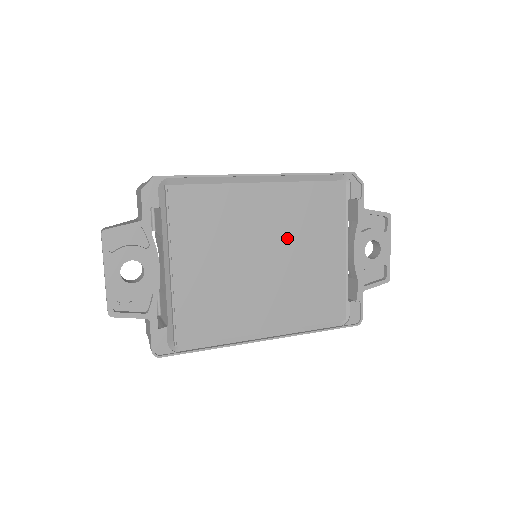
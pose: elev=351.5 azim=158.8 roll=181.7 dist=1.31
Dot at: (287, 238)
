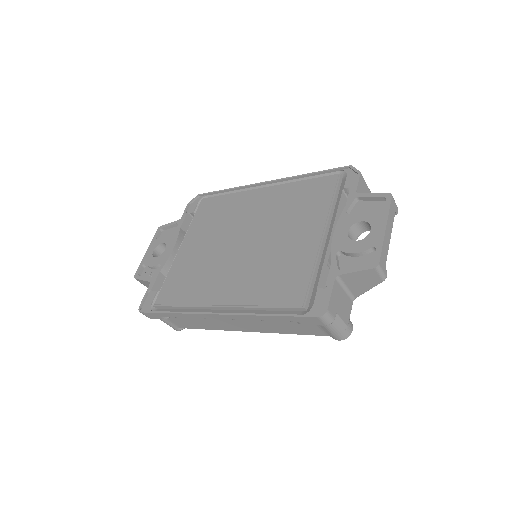
Dot at: (268, 224)
